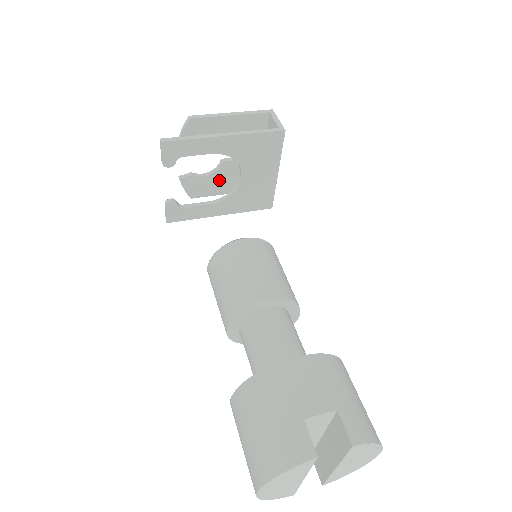
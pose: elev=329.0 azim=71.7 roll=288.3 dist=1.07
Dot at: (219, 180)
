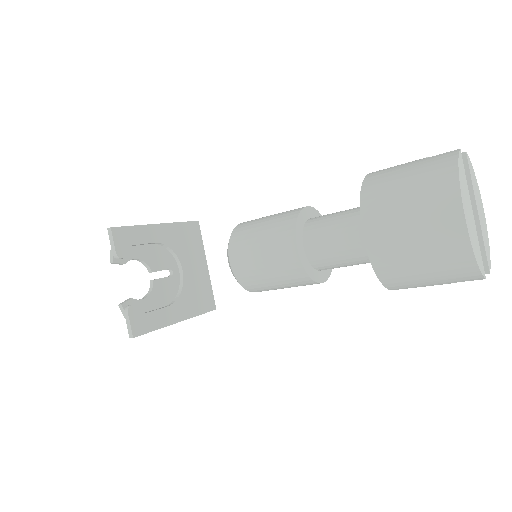
Dot at: (156, 303)
